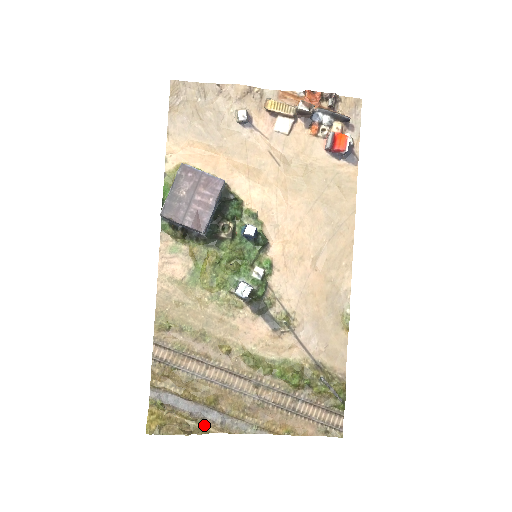
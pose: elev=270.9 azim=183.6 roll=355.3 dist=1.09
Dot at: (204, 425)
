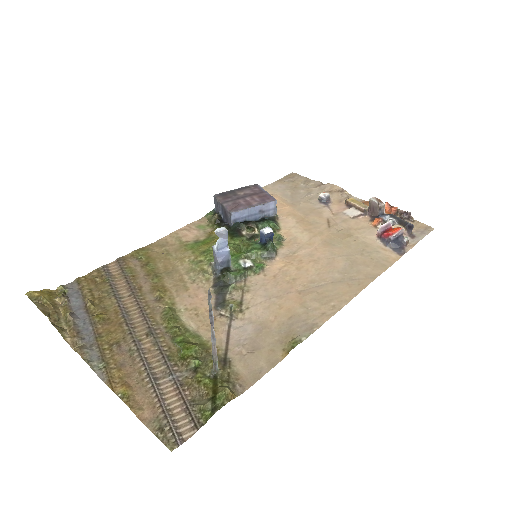
Dot at: (68, 330)
